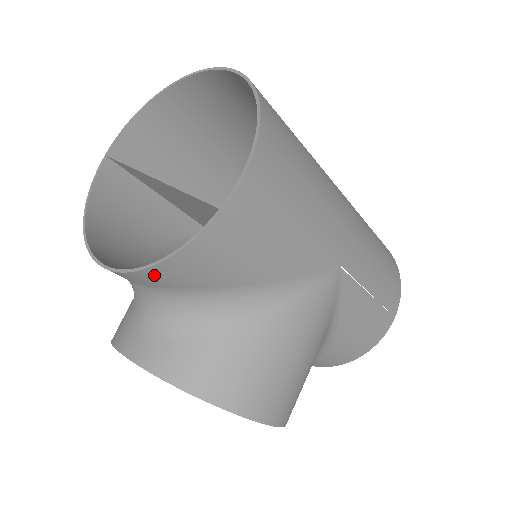
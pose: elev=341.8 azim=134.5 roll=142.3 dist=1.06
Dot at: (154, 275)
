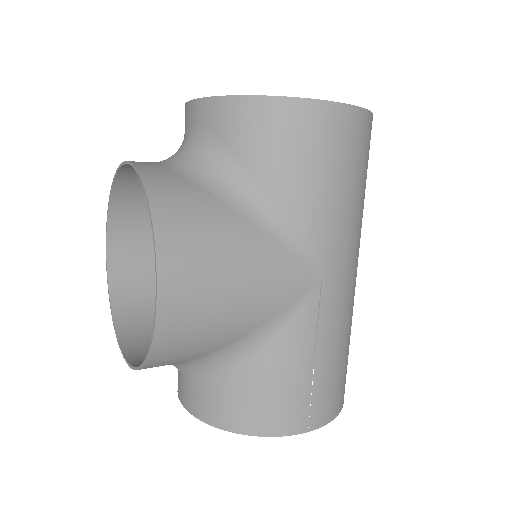
Dot at: (223, 109)
